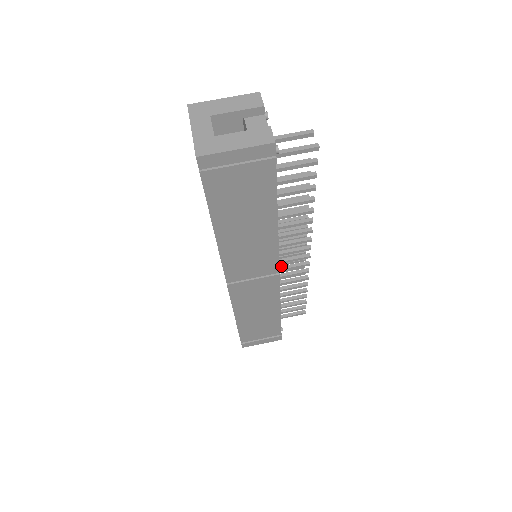
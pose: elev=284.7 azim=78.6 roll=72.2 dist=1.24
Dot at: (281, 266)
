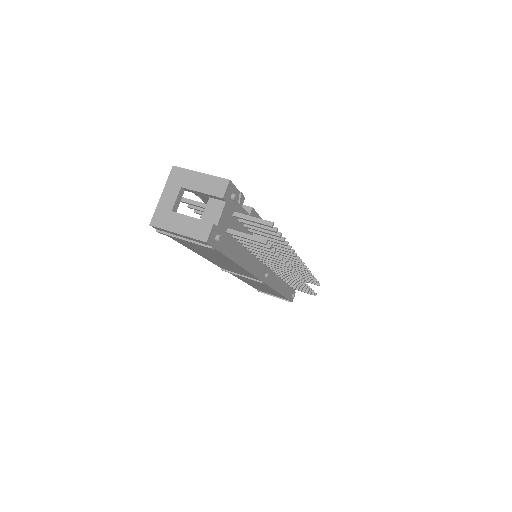
Dot at: occluded
